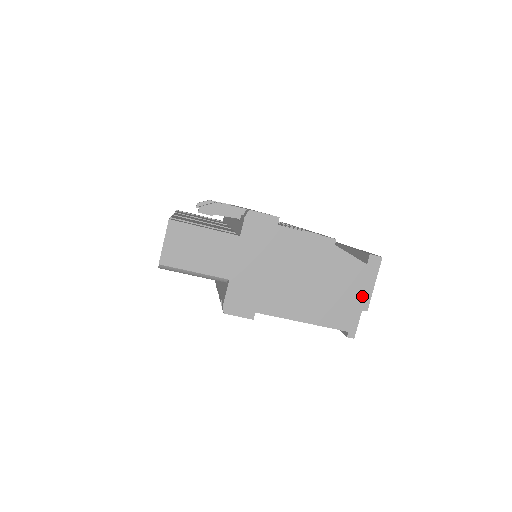
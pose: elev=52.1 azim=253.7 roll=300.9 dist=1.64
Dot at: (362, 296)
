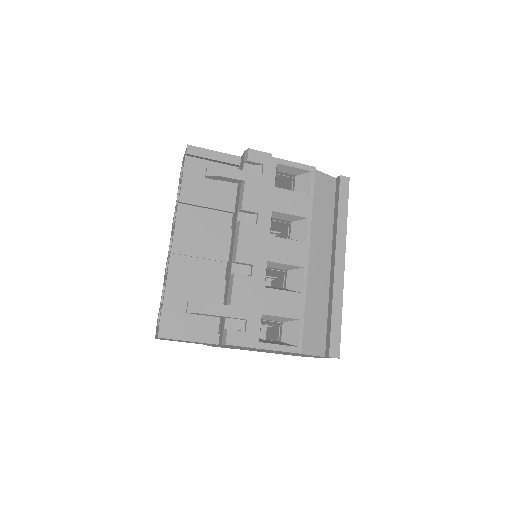
Dot at: (317, 357)
